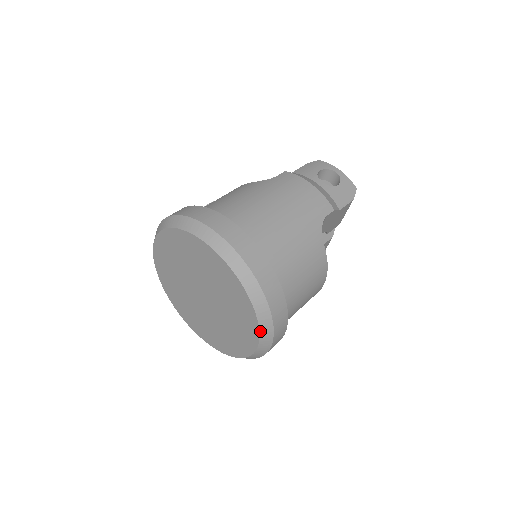
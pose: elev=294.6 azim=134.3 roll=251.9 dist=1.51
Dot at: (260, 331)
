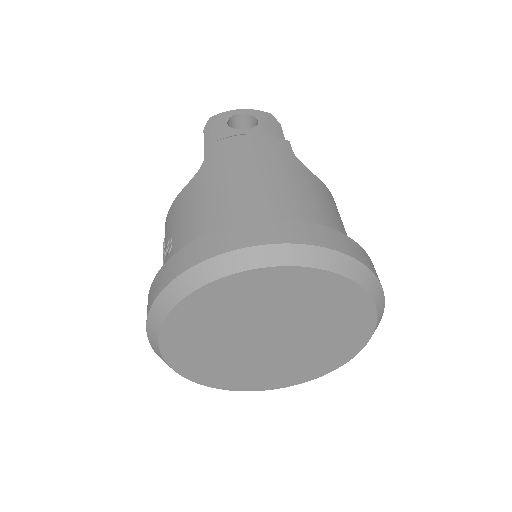
Dot at: (375, 305)
